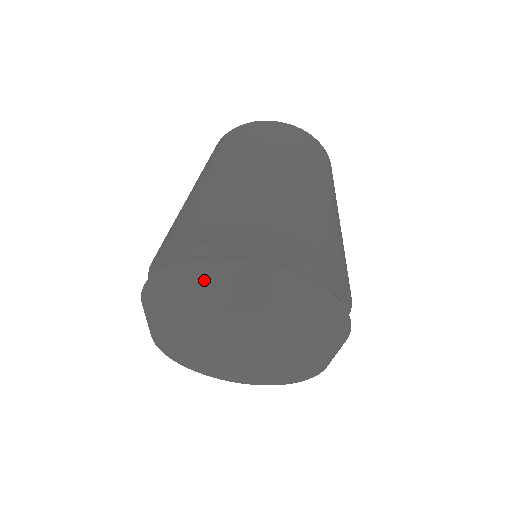
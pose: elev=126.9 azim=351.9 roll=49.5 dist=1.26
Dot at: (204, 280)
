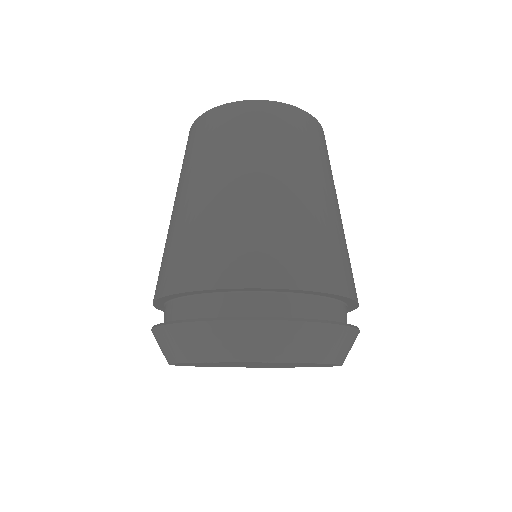
Dot at: (272, 341)
